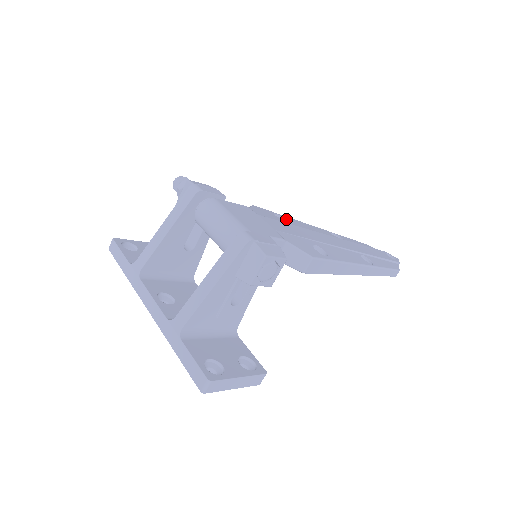
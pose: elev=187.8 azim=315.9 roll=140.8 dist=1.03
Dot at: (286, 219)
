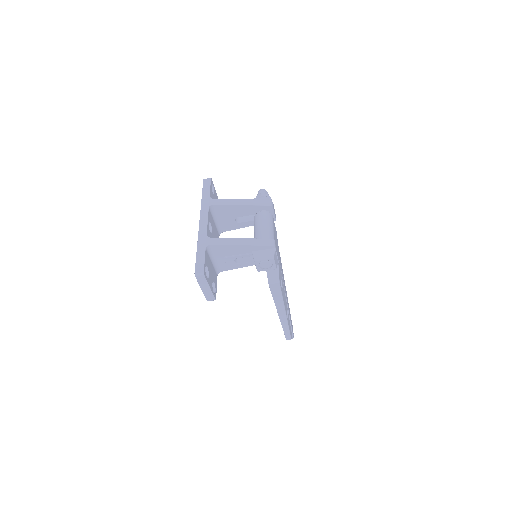
Dot at: occluded
